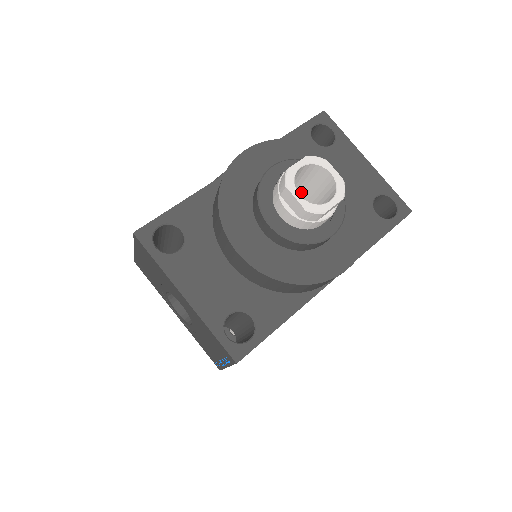
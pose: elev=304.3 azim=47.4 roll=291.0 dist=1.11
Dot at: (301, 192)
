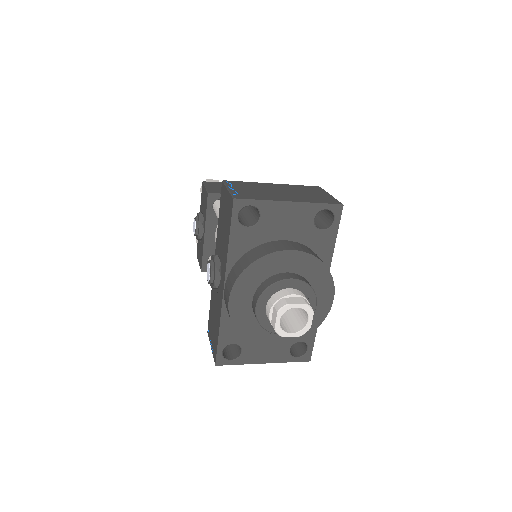
Dot at: occluded
